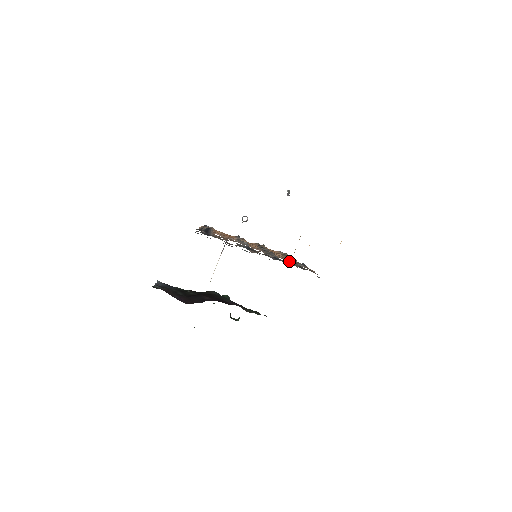
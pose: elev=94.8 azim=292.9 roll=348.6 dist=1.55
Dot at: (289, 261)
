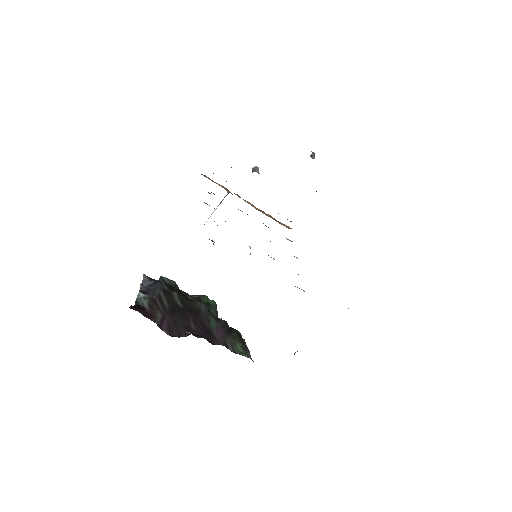
Dot at: occluded
